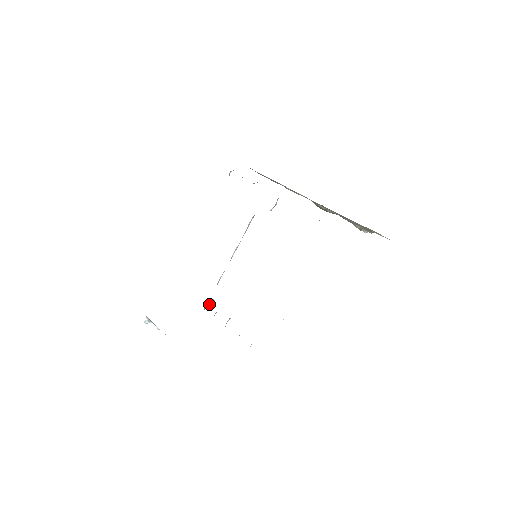
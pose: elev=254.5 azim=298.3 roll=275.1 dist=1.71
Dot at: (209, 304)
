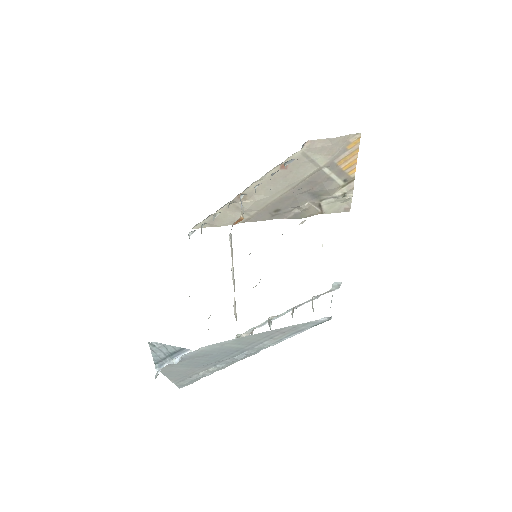
Dot at: occluded
